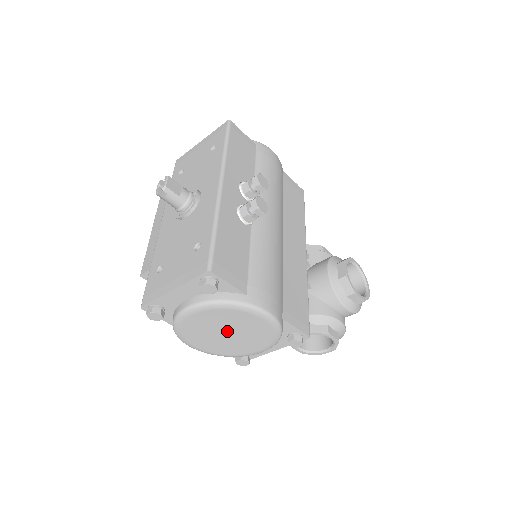
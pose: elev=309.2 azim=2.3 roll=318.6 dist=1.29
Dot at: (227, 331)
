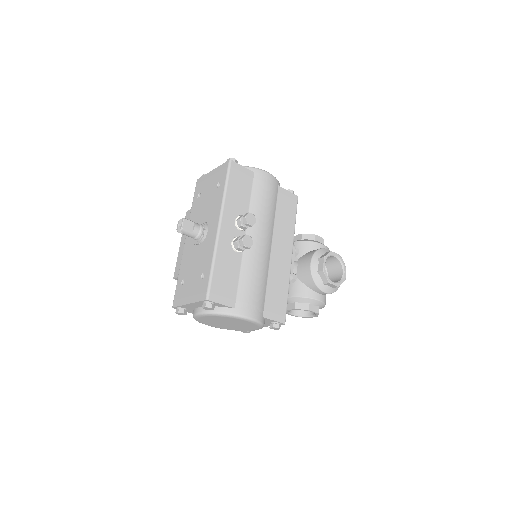
Dot at: (227, 323)
